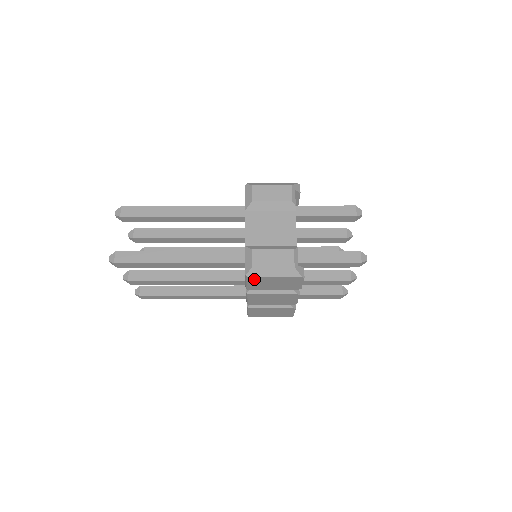
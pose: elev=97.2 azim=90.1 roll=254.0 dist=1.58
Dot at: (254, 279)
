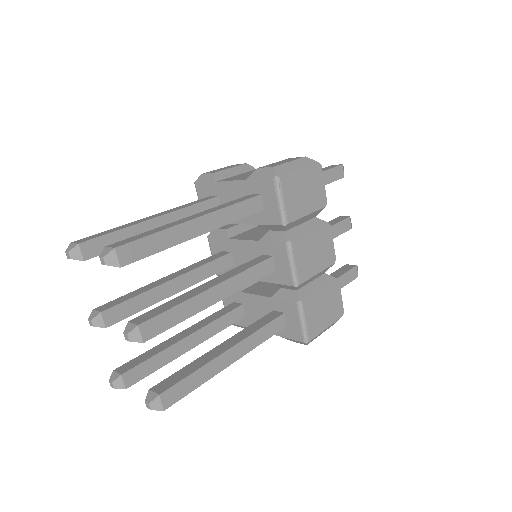
Dot at: (285, 183)
